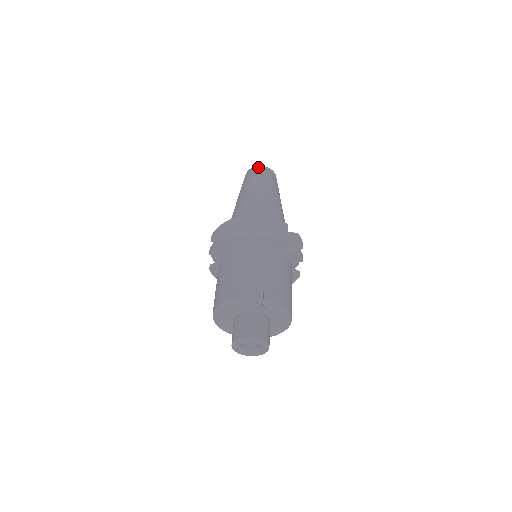
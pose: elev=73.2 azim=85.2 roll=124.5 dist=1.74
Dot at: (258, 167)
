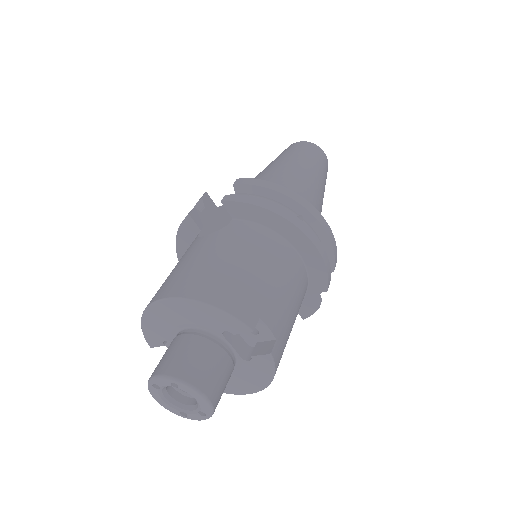
Dot at: (323, 151)
